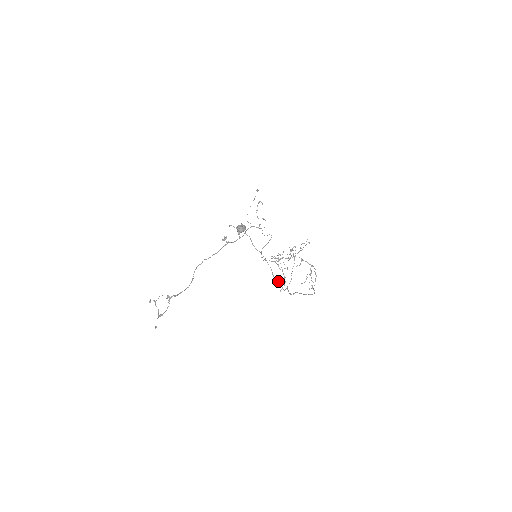
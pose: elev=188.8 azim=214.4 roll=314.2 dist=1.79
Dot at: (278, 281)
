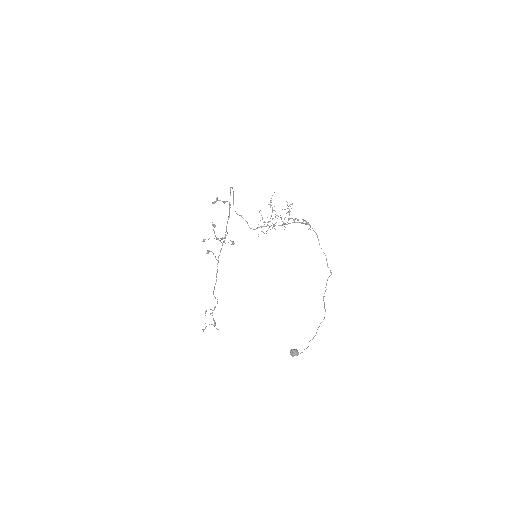
Dot at: occluded
